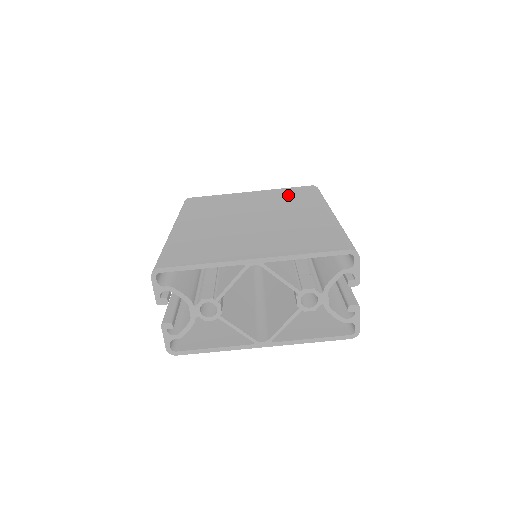
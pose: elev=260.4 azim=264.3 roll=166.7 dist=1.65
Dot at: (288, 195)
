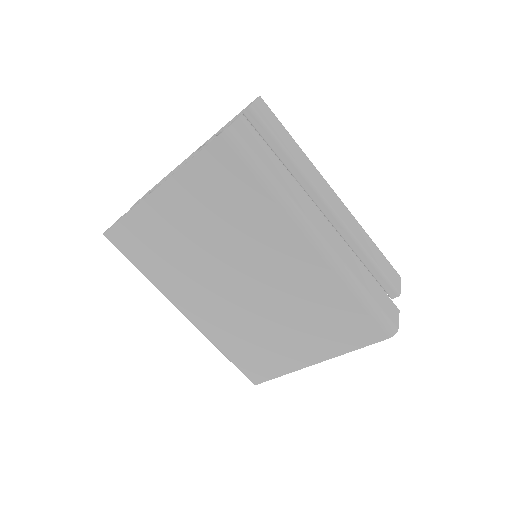
Dot at: (220, 197)
